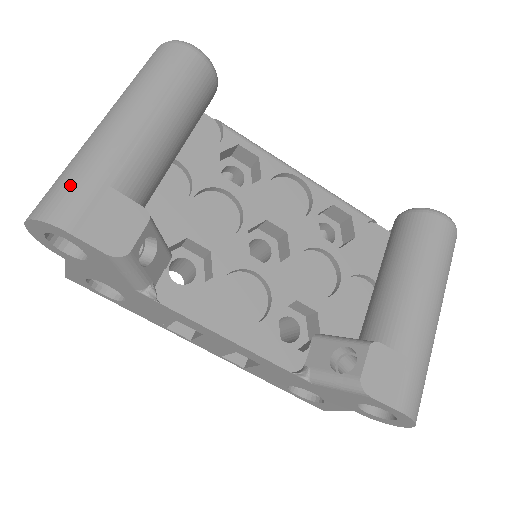
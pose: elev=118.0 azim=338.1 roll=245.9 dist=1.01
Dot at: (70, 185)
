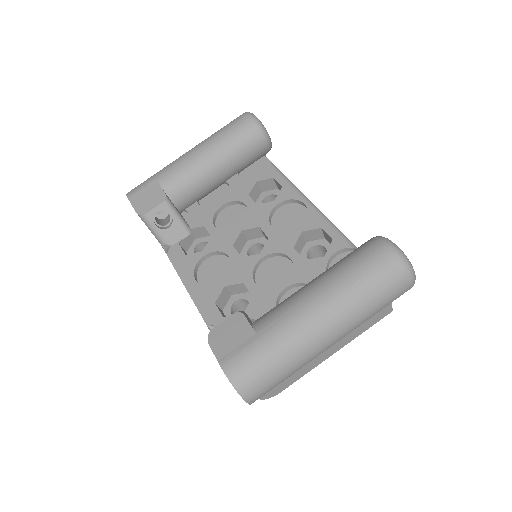
Dot at: (146, 180)
